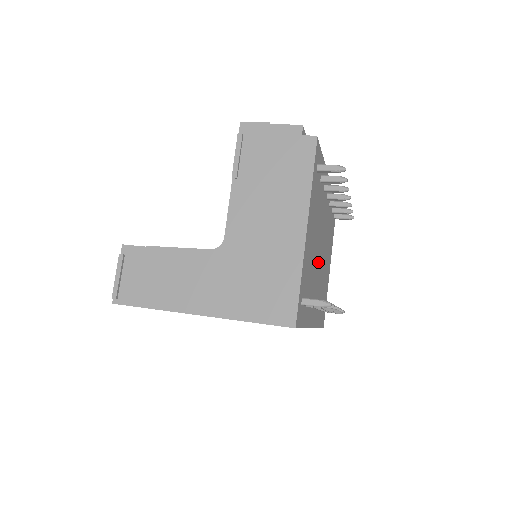
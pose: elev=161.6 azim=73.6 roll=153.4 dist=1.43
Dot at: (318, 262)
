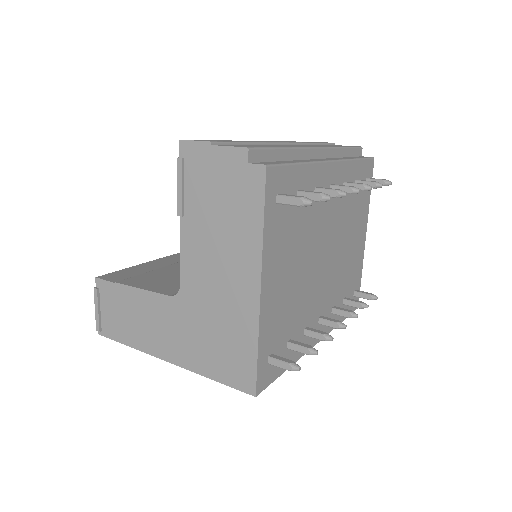
Dot at: (318, 275)
